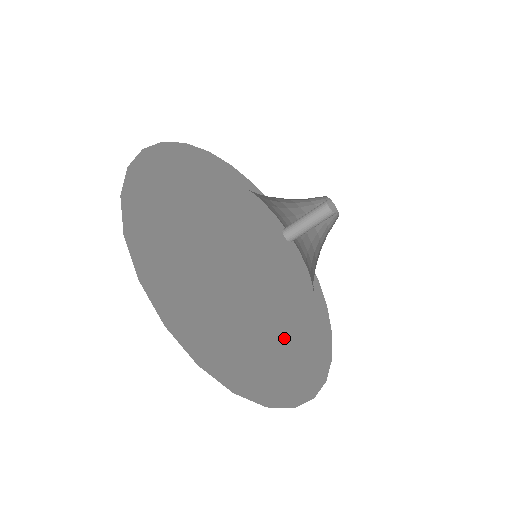
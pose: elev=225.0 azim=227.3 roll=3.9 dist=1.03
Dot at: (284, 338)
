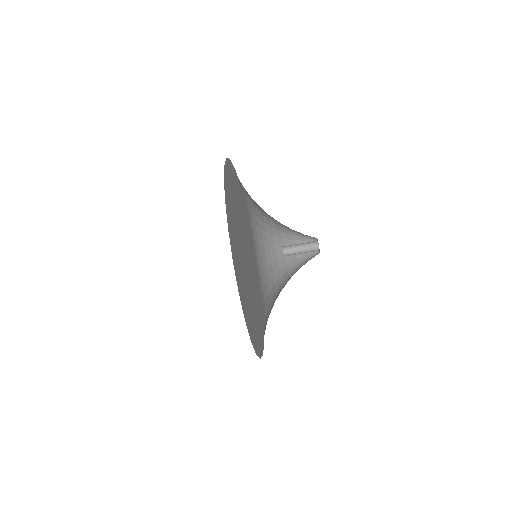
Dot at: (254, 314)
